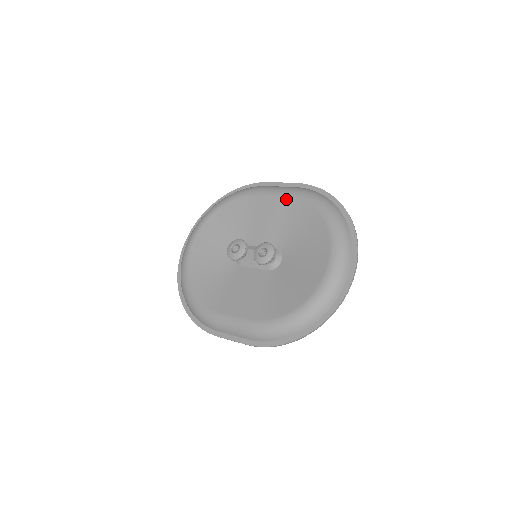
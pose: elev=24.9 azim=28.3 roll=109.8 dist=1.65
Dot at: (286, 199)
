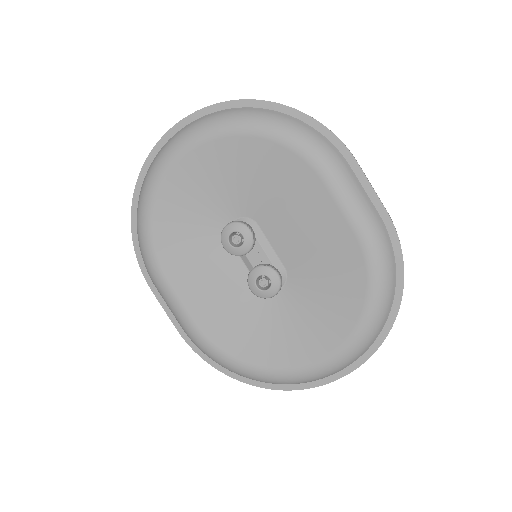
Dot at: (351, 233)
